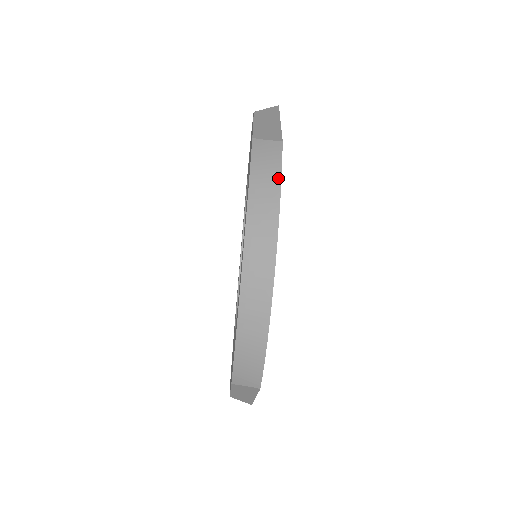
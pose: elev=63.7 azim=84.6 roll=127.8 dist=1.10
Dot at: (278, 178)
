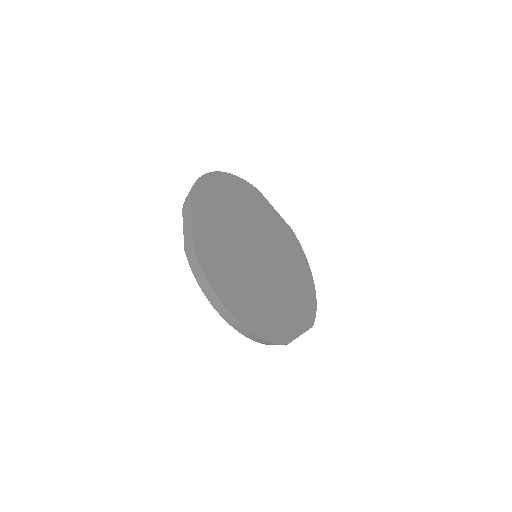
Dot at: (204, 276)
